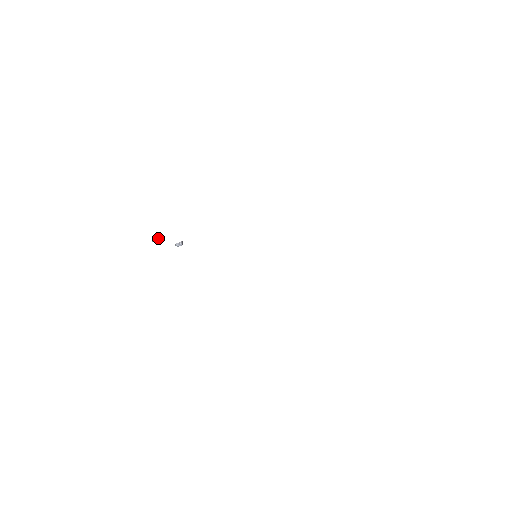
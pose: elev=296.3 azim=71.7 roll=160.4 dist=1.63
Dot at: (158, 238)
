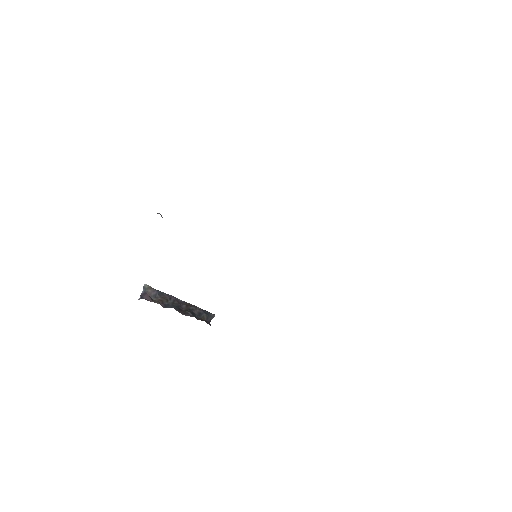
Dot at: occluded
